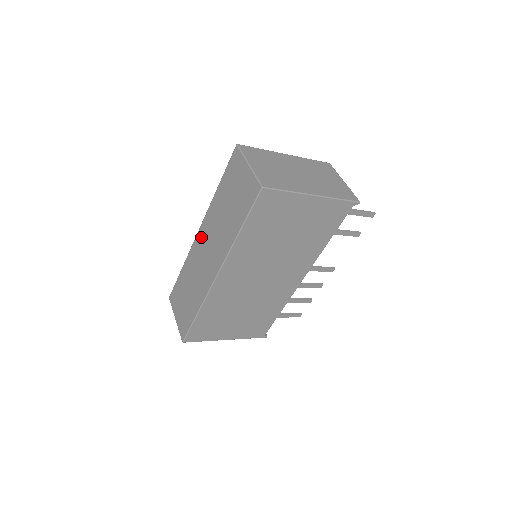
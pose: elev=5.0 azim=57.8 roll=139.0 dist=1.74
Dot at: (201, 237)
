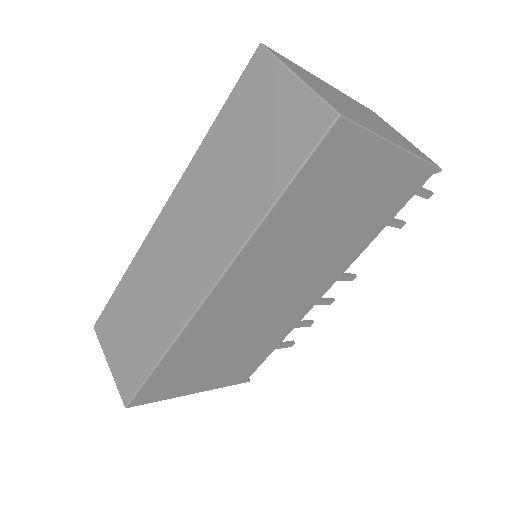
Dot at: (169, 221)
